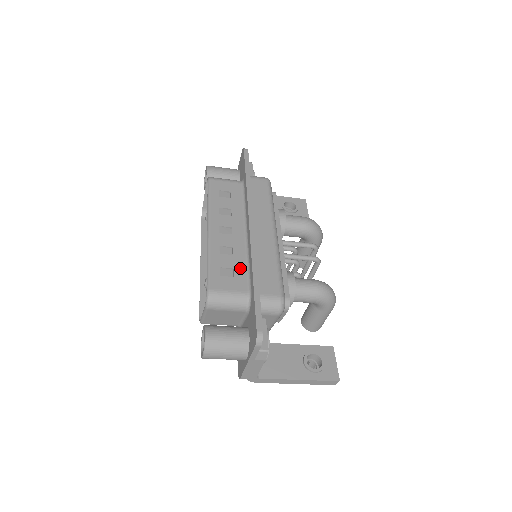
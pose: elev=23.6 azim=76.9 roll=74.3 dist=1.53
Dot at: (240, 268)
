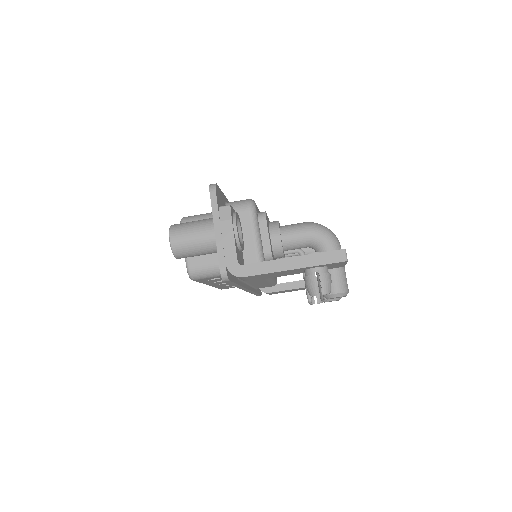
Dot at: occluded
